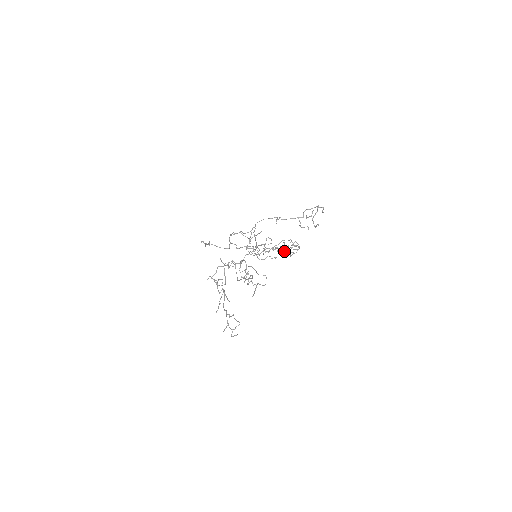
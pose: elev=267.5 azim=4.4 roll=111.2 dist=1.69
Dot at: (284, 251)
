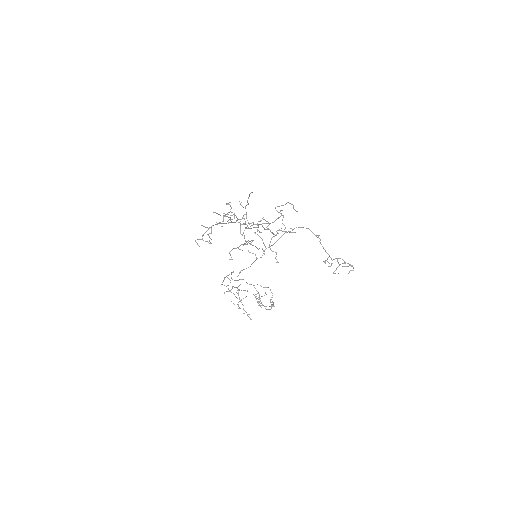
Dot at: occluded
